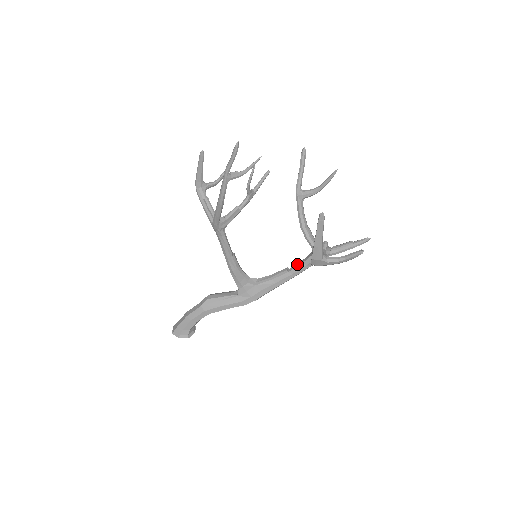
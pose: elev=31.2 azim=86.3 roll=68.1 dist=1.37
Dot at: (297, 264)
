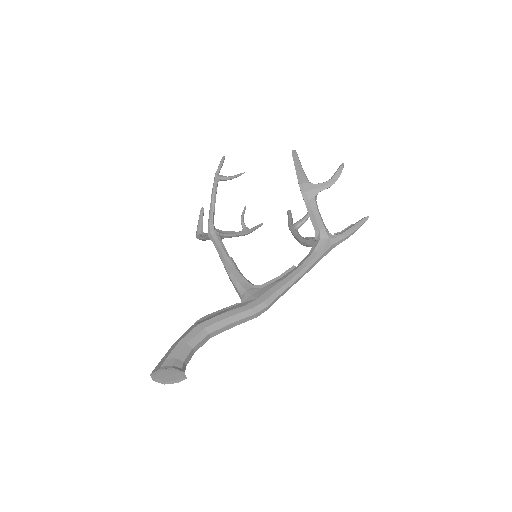
Dot at: occluded
